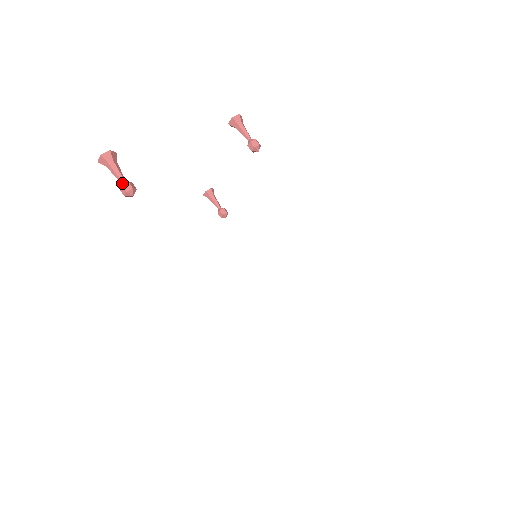
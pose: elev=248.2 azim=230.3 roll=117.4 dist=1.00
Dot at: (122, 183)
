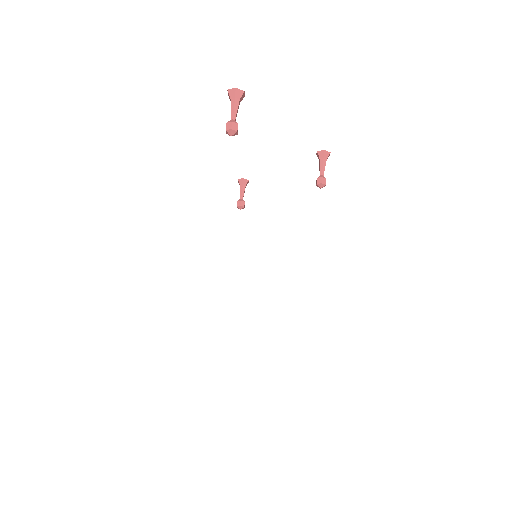
Dot at: (233, 120)
